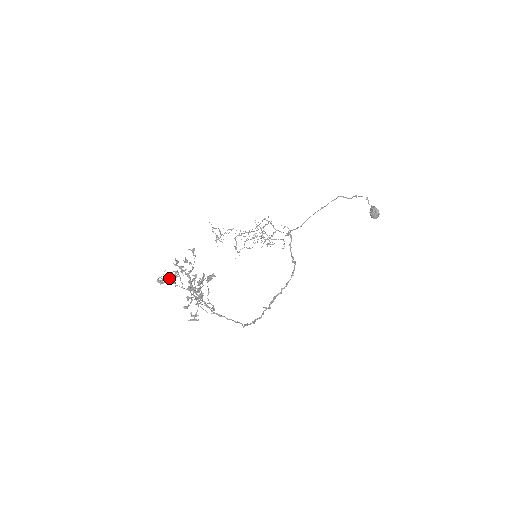
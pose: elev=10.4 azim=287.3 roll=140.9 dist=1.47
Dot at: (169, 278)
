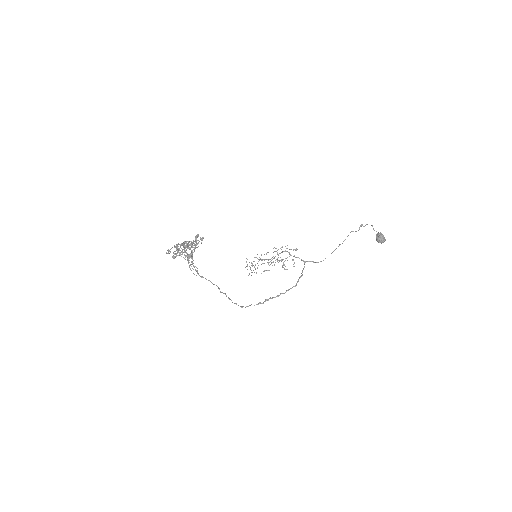
Dot at: (179, 253)
